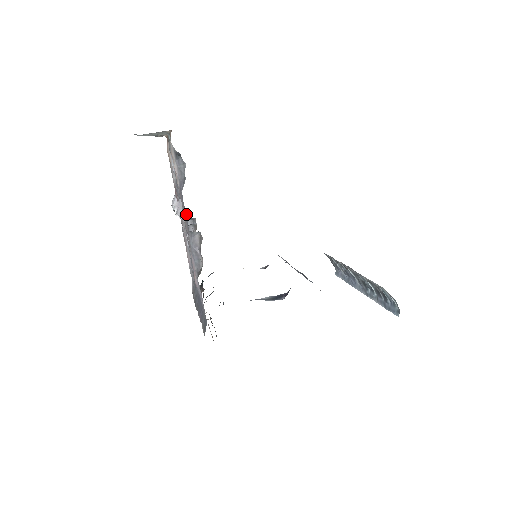
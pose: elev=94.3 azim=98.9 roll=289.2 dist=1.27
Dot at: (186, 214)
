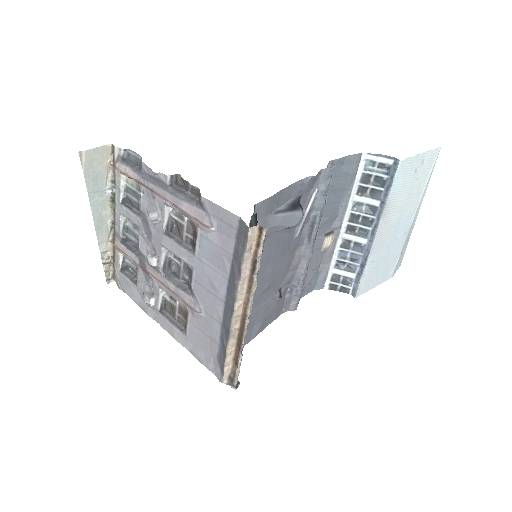
Dot at: (166, 310)
